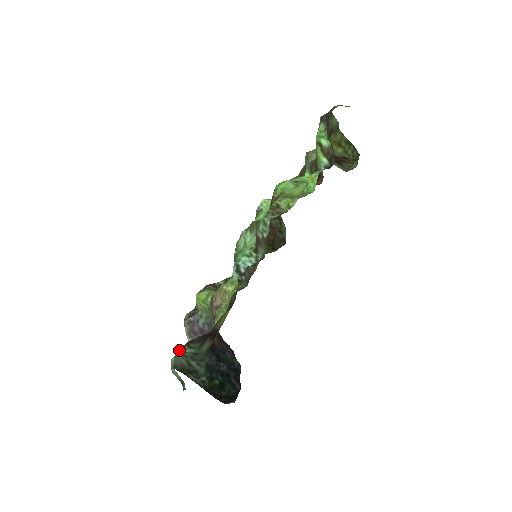
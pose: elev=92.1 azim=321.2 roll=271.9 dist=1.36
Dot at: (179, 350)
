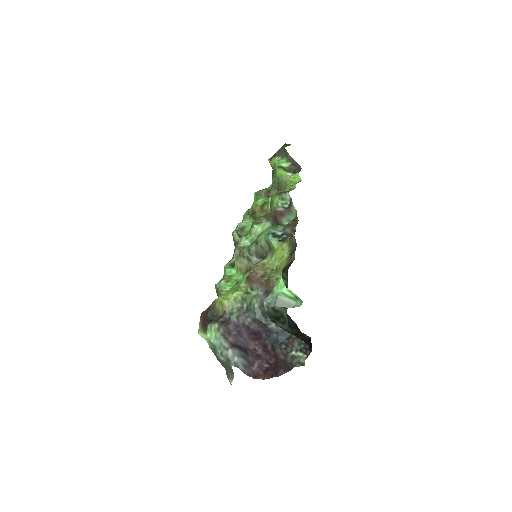
Dot at: (279, 277)
